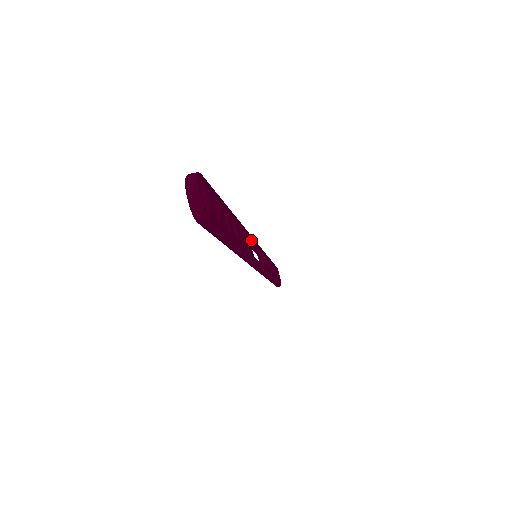
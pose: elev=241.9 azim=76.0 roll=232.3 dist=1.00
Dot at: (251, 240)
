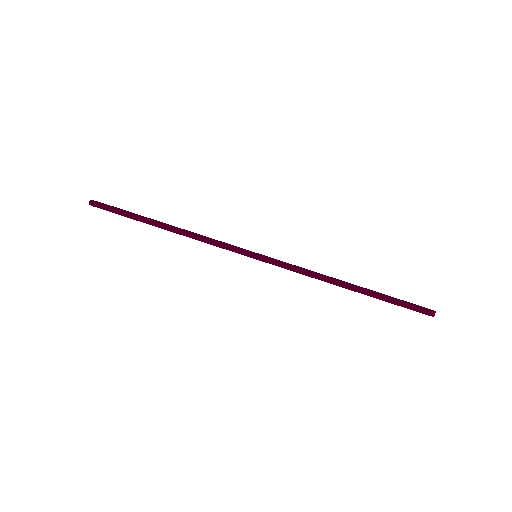
Dot at: occluded
